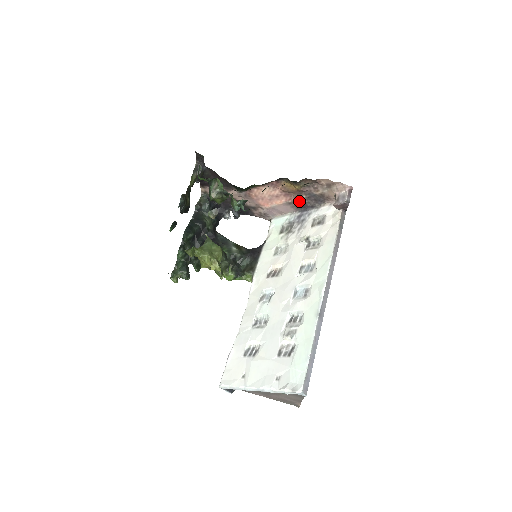
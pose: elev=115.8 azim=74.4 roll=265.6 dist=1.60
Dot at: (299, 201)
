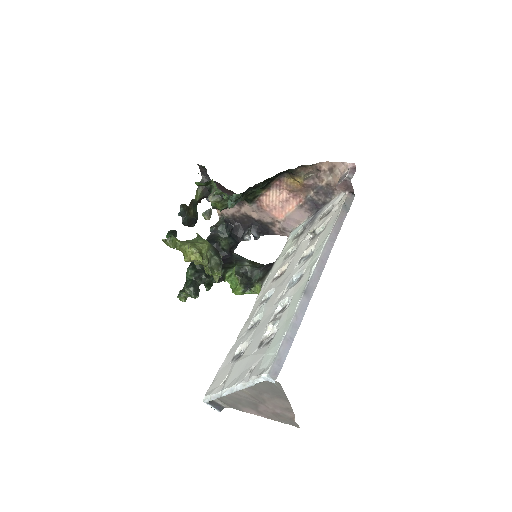
Dot at: (309, 200)
